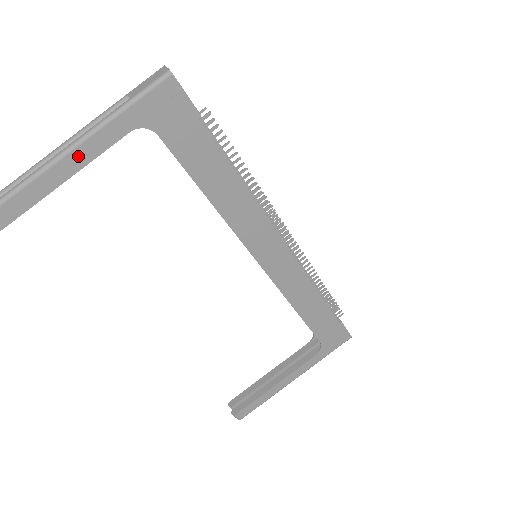
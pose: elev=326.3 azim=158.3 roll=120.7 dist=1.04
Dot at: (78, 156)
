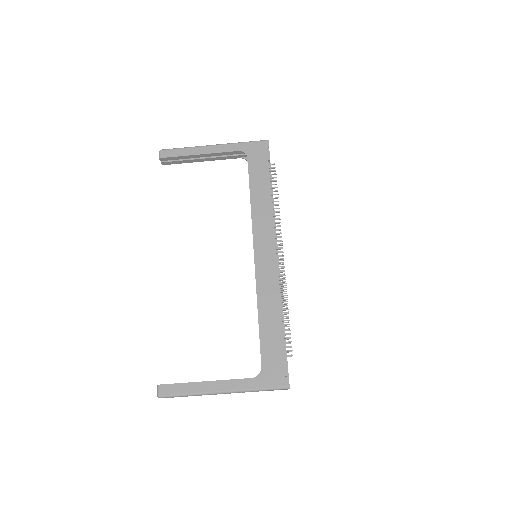
Dot at: (213, 149)
